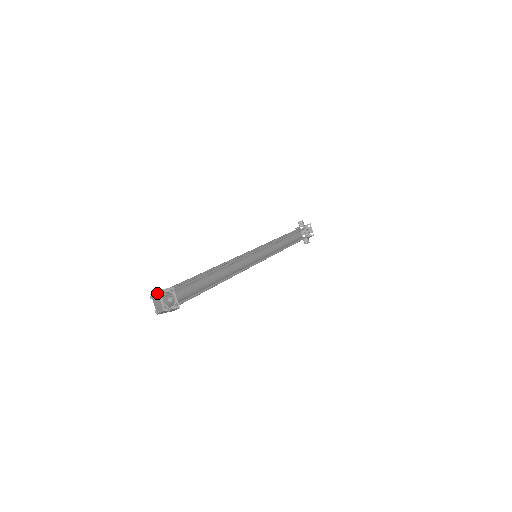
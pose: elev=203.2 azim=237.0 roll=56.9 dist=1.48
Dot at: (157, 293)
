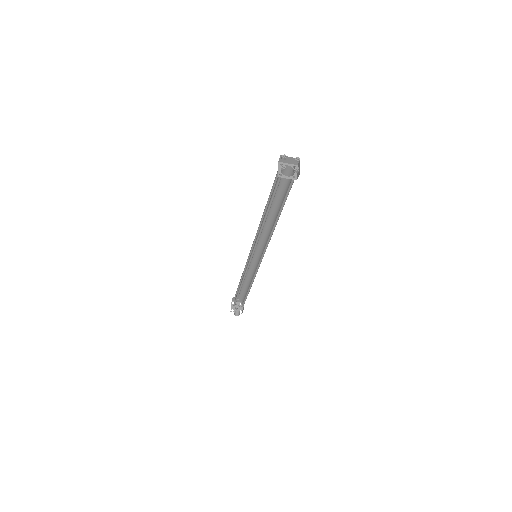
Dot at: (278, 162)
